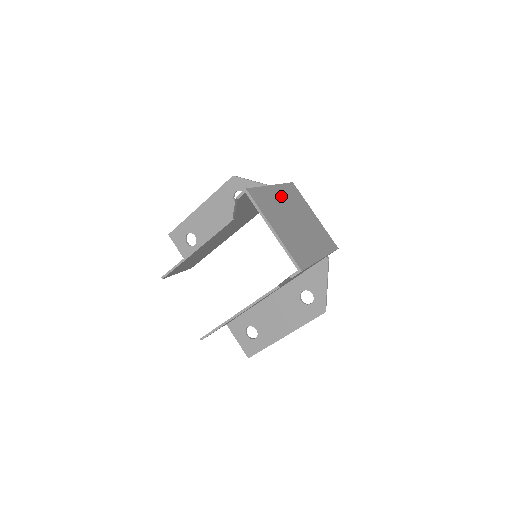
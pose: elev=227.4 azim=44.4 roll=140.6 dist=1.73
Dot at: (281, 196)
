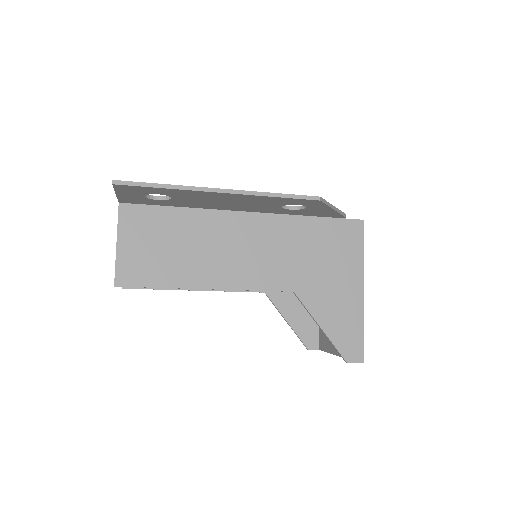
Dot at: occluded
